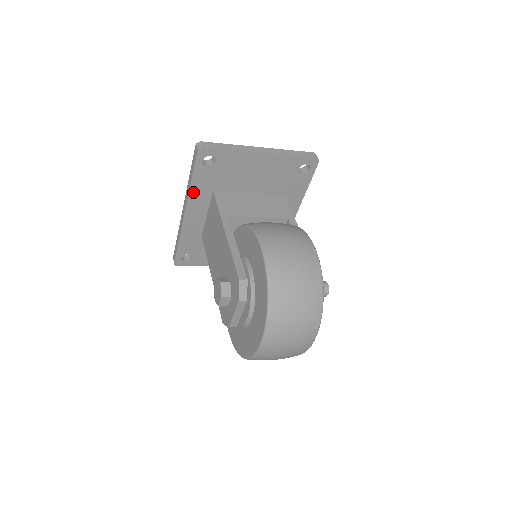
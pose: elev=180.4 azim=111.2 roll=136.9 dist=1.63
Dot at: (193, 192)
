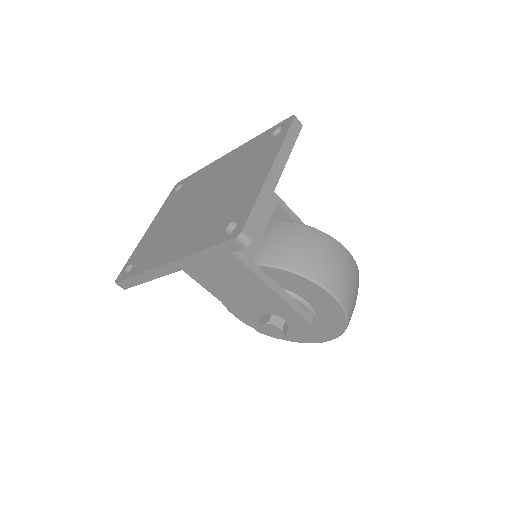
Dot at: occluded
